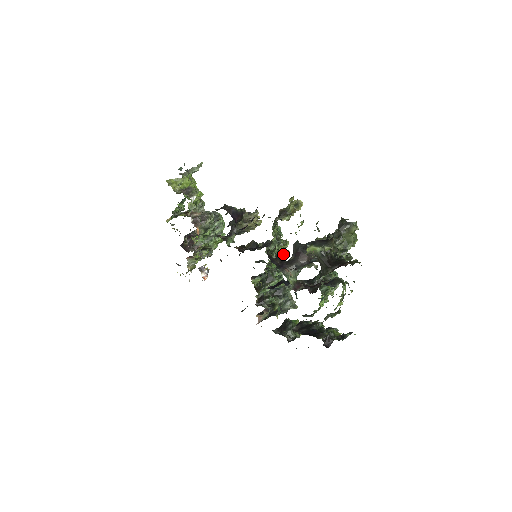
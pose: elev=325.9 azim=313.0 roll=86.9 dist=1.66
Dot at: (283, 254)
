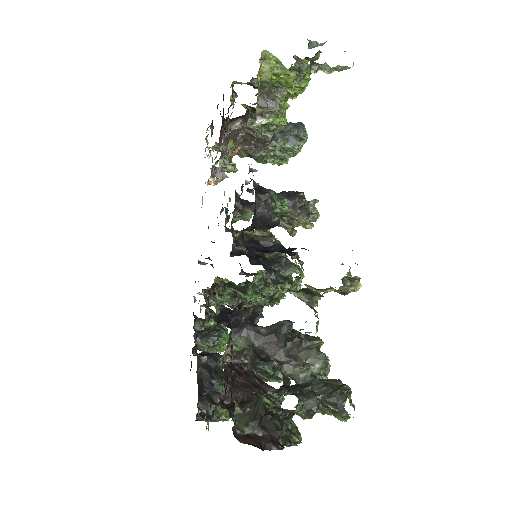
Dot at: occluded
